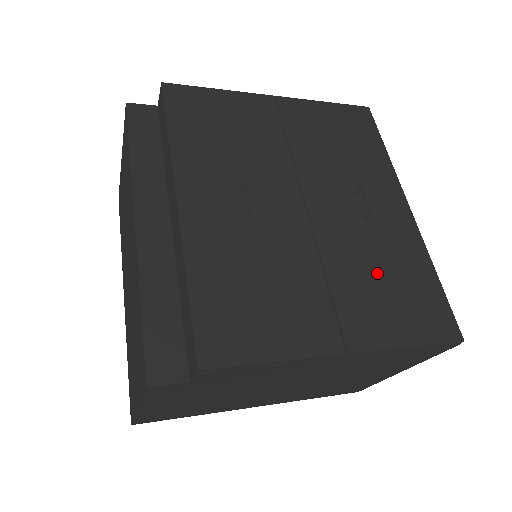
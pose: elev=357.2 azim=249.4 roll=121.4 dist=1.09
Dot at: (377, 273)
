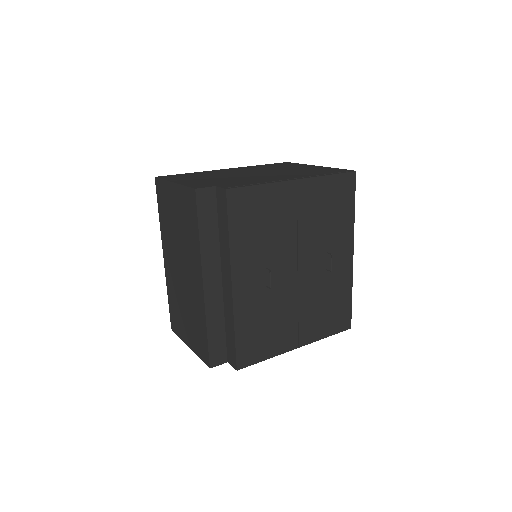
Dot at: (323, 303)
